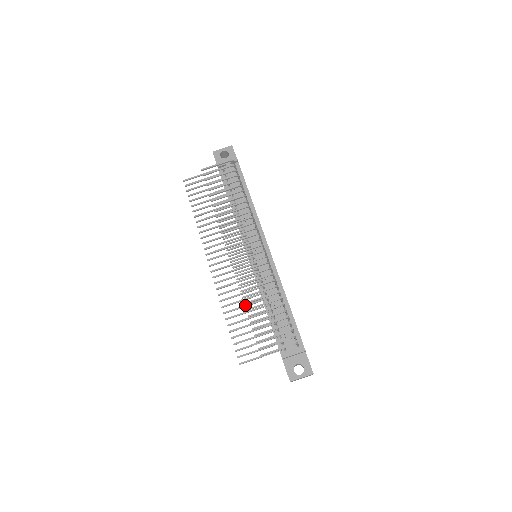
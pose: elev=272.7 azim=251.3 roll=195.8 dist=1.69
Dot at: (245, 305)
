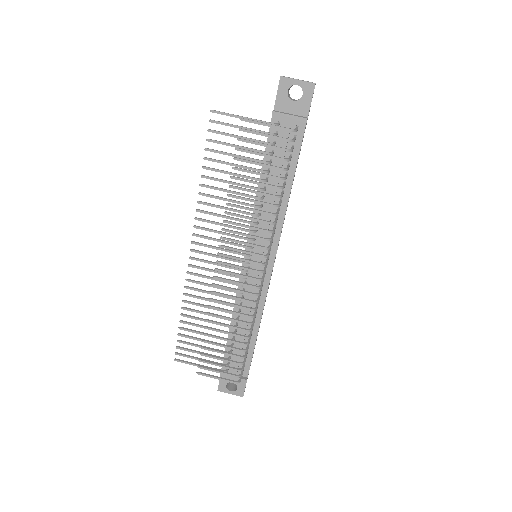
Dot at: occluded
